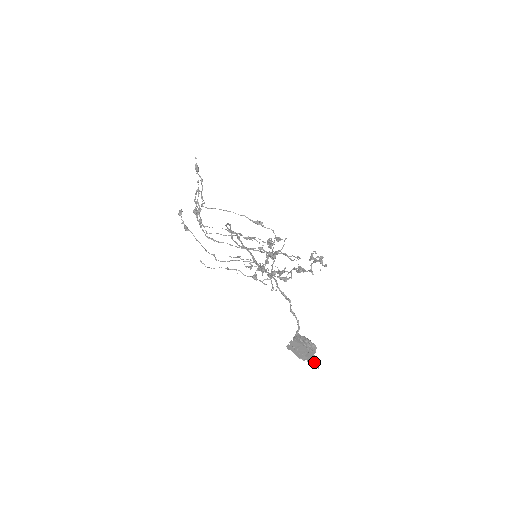
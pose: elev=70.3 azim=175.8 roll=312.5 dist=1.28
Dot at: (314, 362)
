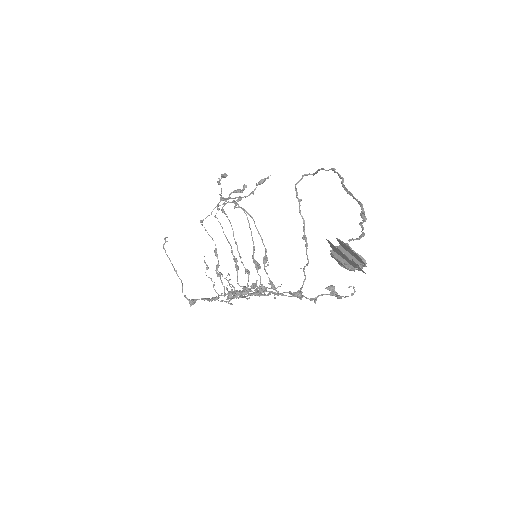
Dot at: (359, 268)
